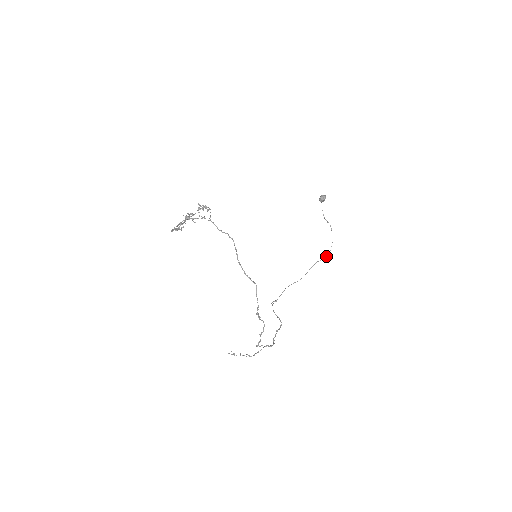
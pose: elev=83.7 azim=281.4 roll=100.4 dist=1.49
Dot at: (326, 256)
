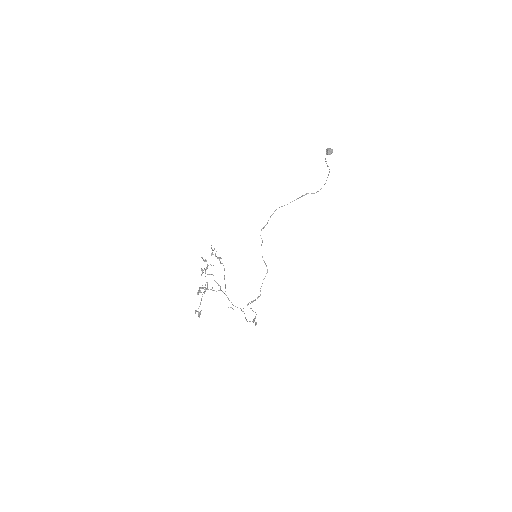
Dot at: occluded
